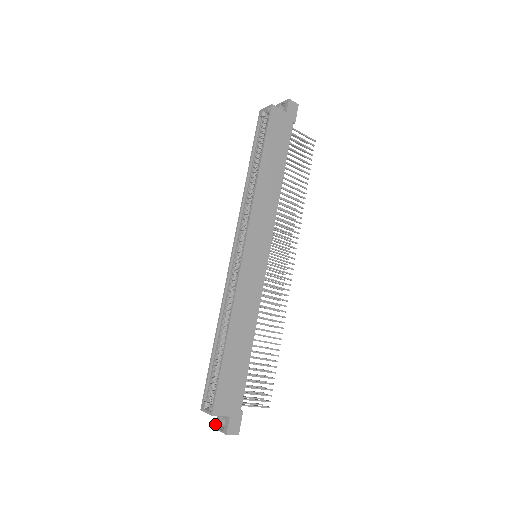
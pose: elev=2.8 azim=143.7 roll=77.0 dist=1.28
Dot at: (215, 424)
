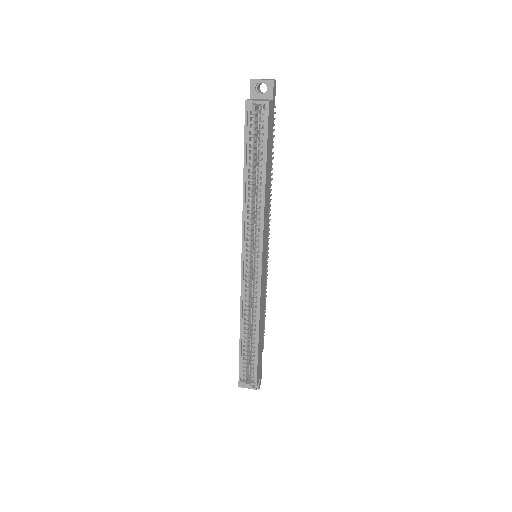
Dot at: occluded
